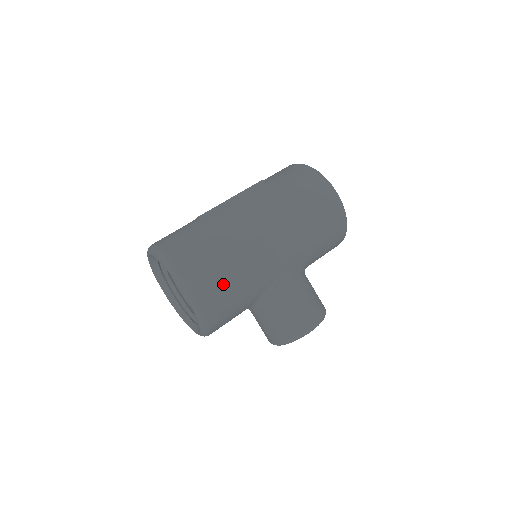
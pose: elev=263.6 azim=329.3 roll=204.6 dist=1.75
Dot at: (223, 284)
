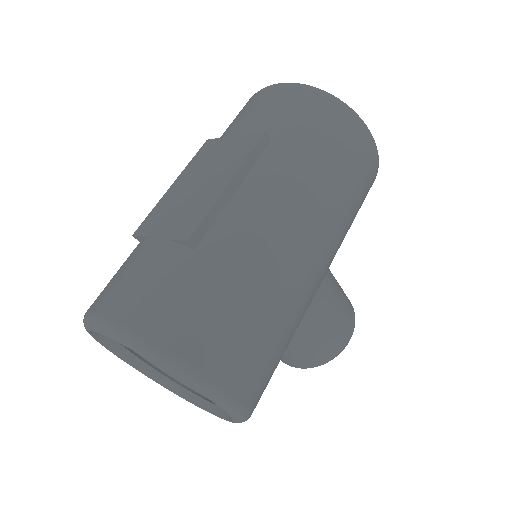
Dot at: (270, 357)
